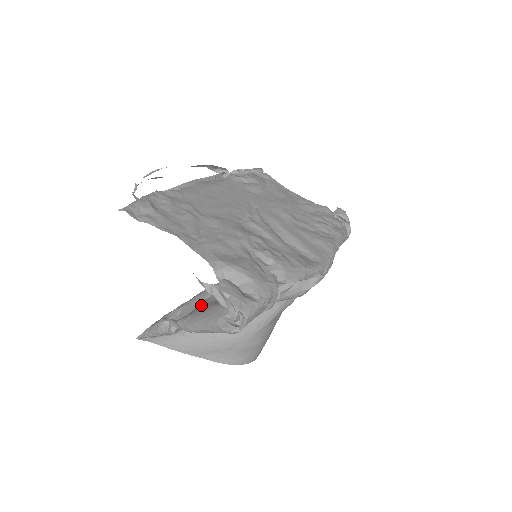
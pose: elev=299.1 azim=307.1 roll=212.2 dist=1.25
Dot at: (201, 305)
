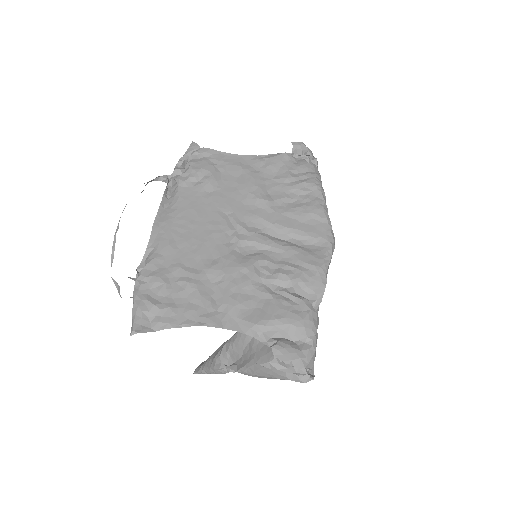
Dot at: (250, 350)
